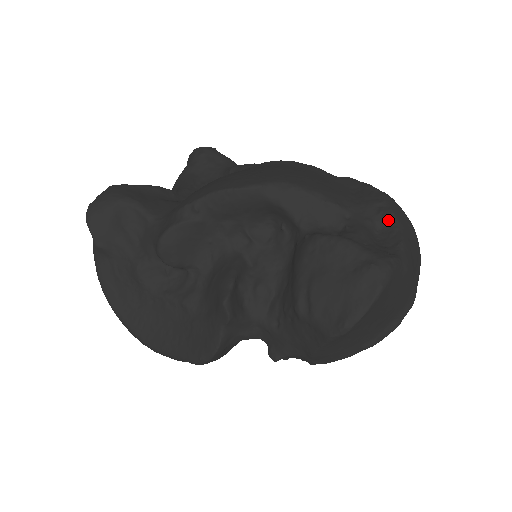
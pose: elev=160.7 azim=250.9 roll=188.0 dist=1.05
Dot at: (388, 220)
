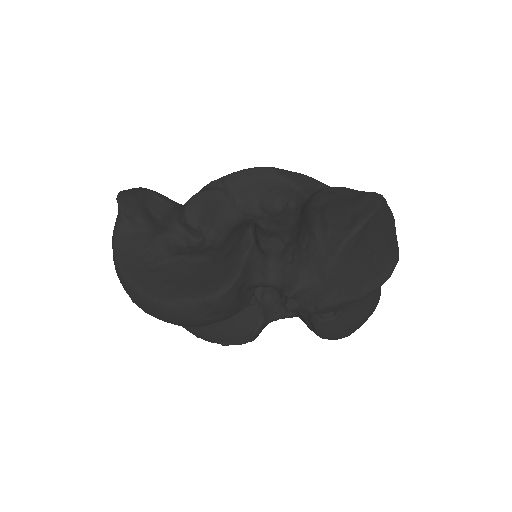
Dot at: occluded
